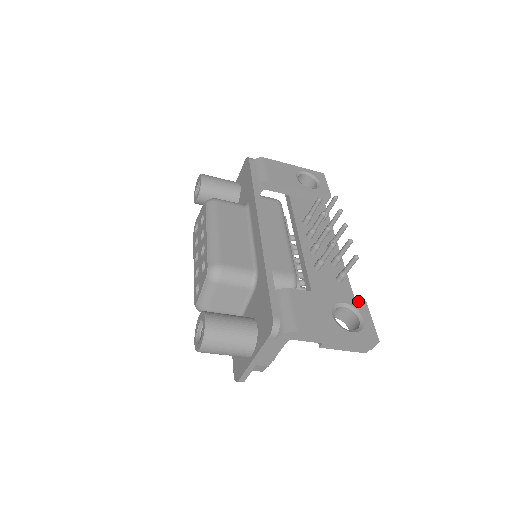
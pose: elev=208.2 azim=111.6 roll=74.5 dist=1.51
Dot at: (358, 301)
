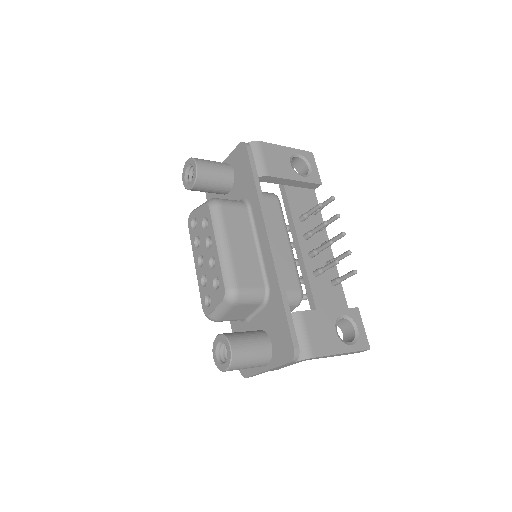
Dot at: (353, 310)
